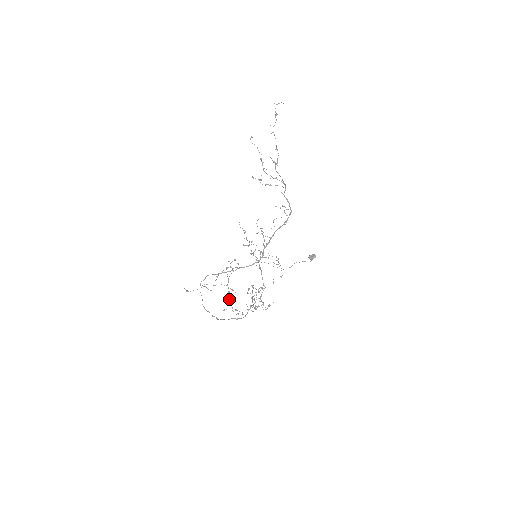
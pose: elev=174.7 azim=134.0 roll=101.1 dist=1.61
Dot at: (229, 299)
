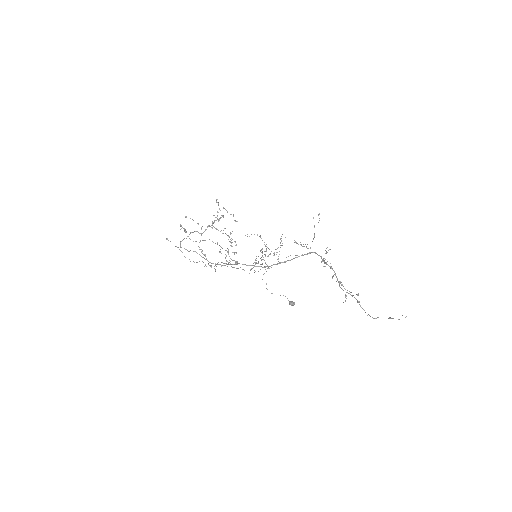
Dot at: (205, 256)
